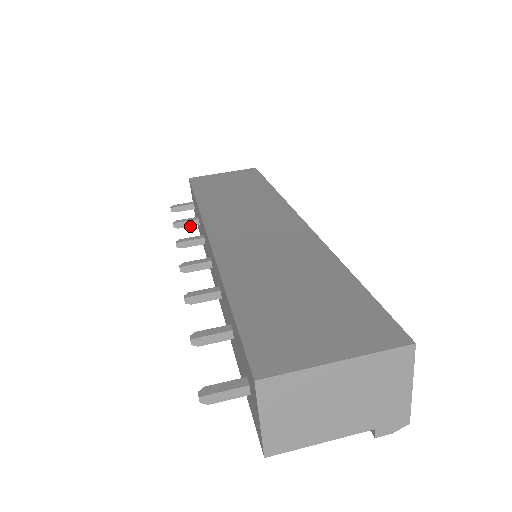
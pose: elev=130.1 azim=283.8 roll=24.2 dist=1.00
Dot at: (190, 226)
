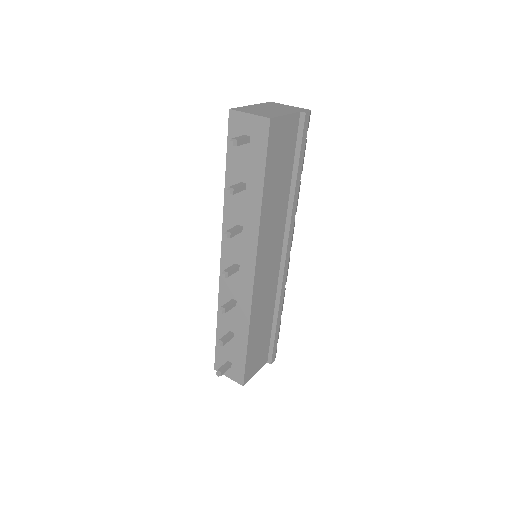
Dot at: (229, 337)
